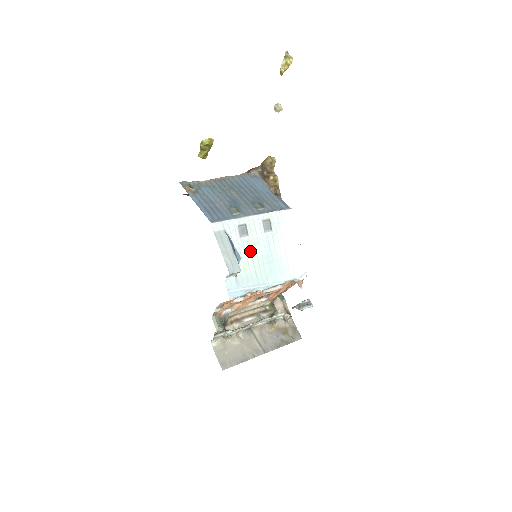
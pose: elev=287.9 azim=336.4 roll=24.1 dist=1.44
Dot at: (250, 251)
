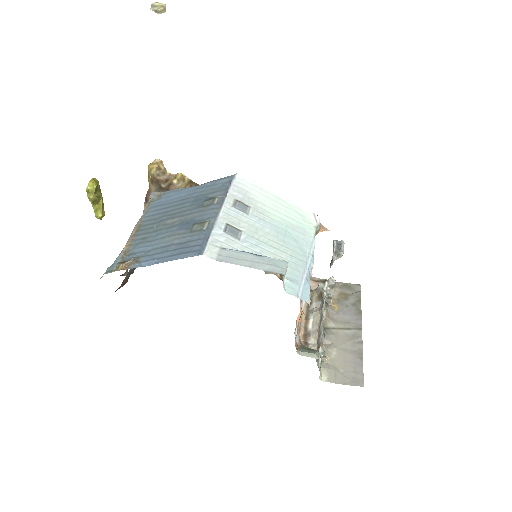
Dot at: (262, 243)
